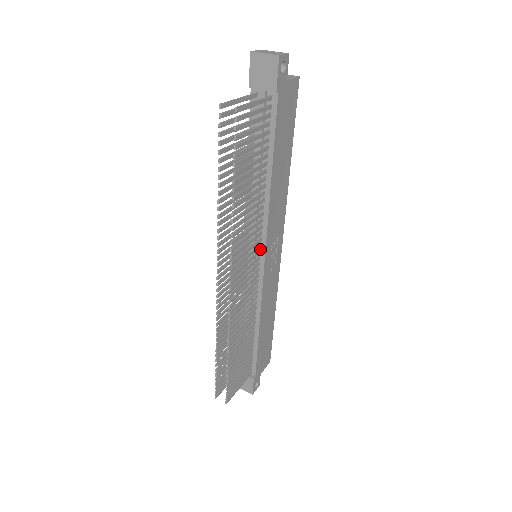
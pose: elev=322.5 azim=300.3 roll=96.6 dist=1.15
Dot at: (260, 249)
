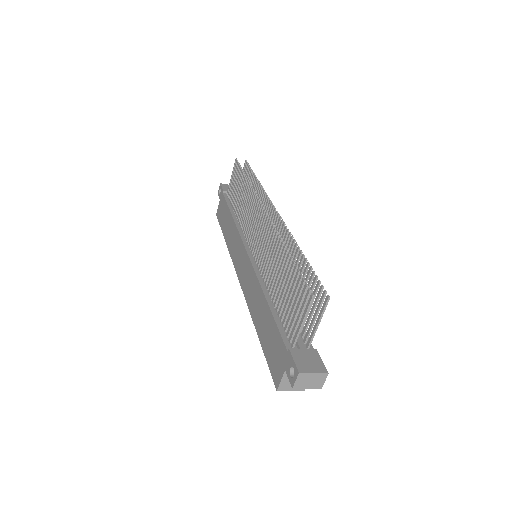
Dot at: occluded
